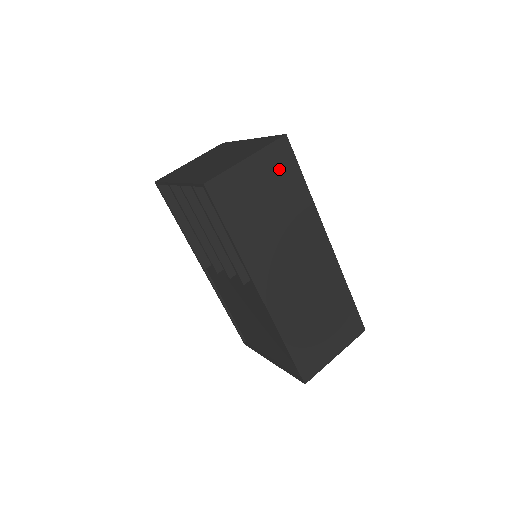
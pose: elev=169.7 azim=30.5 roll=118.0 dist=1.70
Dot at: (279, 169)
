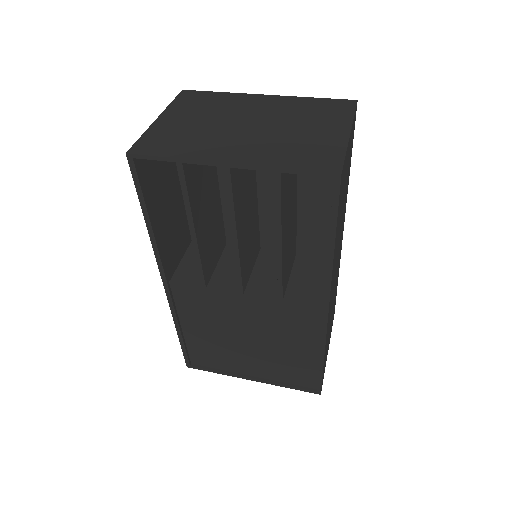
Dot at: occluded
